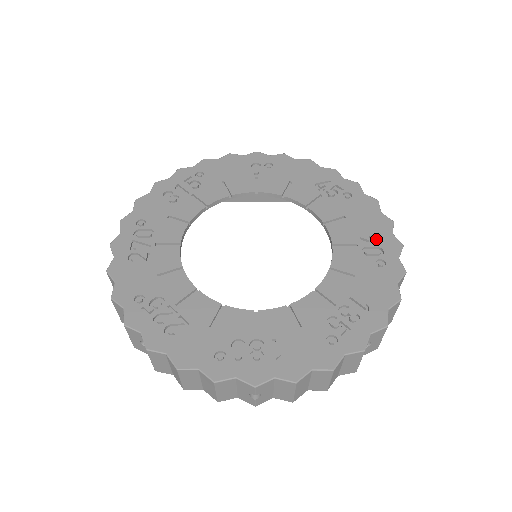
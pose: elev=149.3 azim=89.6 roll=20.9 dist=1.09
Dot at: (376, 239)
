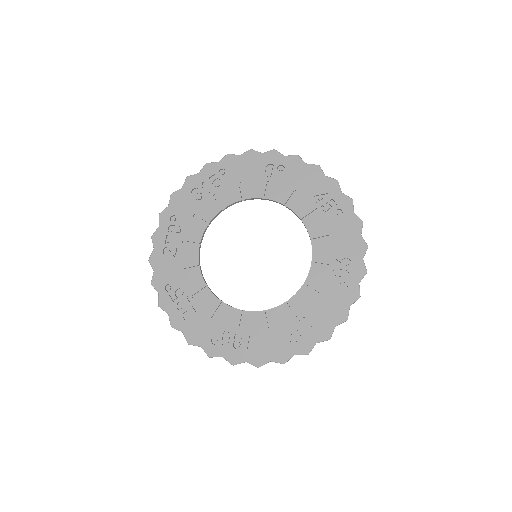
Dot at: (347, 262)
